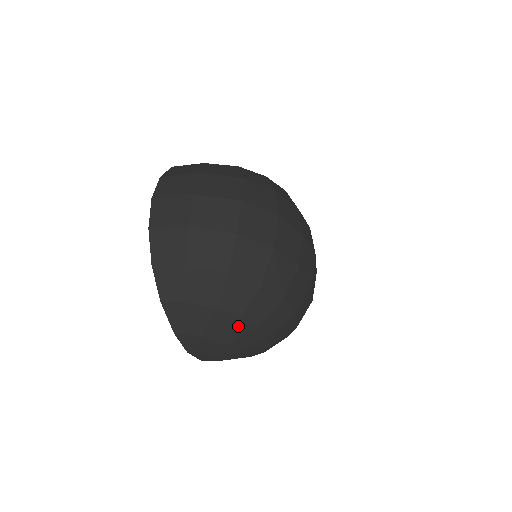
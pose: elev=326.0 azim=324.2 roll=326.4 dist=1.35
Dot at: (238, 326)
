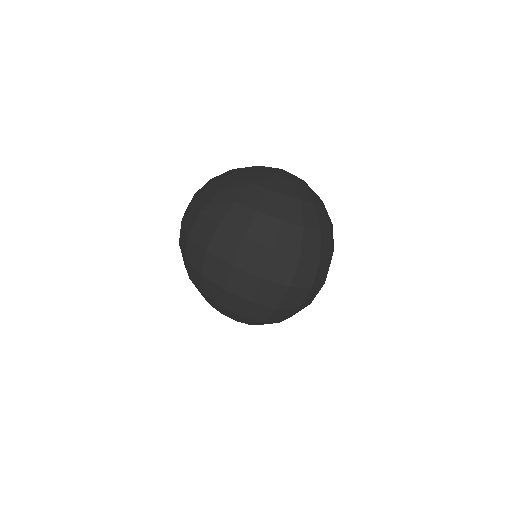
Dot at: occluded
